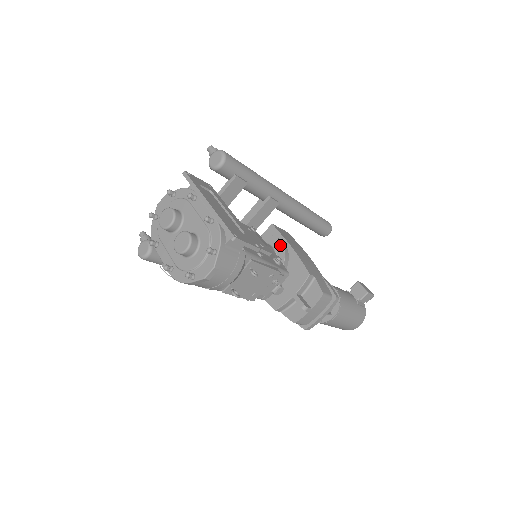
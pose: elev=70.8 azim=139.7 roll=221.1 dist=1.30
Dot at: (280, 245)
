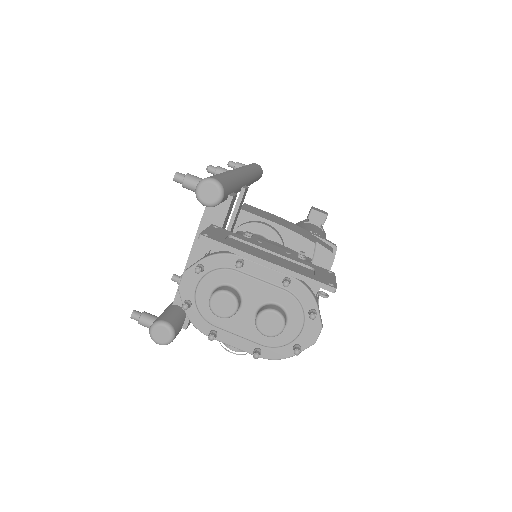
Dot at: (268, 229)
